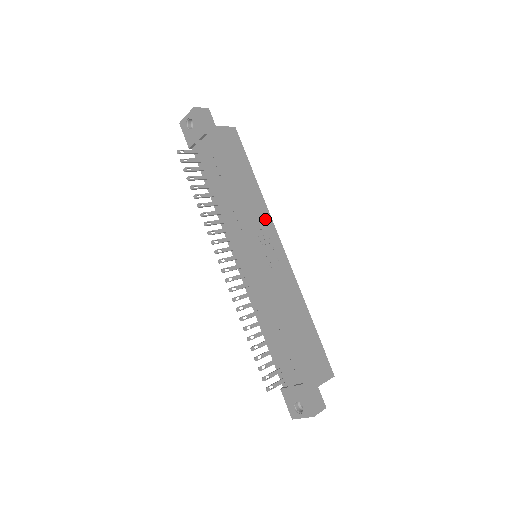
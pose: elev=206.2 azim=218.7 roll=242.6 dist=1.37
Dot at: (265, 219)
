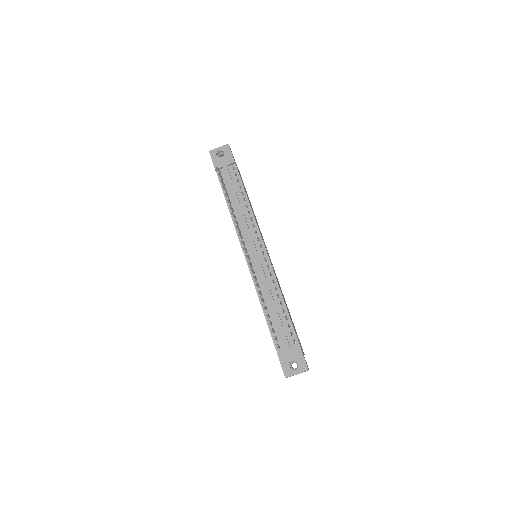
Dot at: (261, 234)
